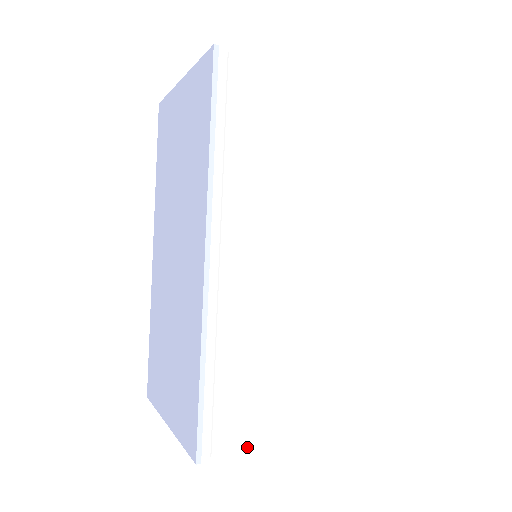
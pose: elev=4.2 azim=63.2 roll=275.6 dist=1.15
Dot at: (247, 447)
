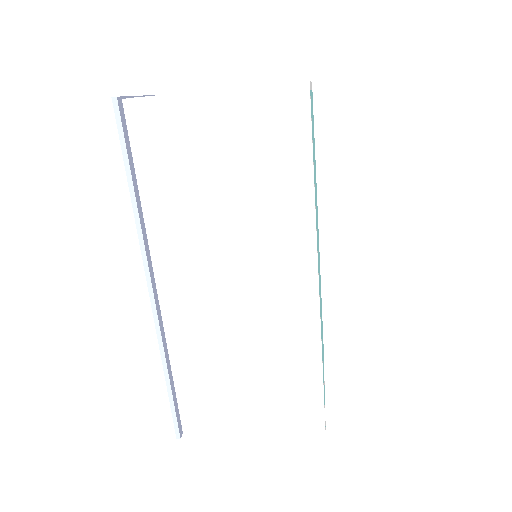
Dot at: (220, 434)
